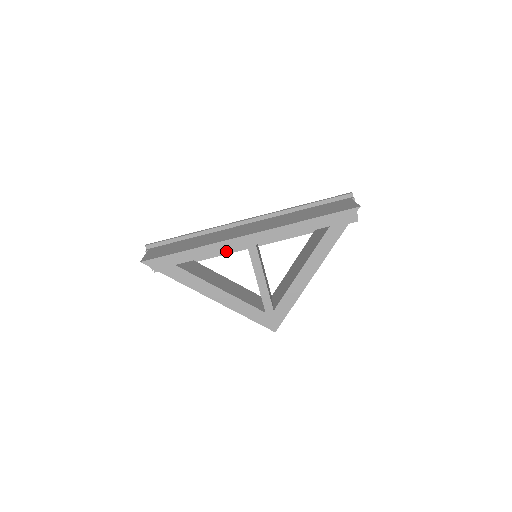
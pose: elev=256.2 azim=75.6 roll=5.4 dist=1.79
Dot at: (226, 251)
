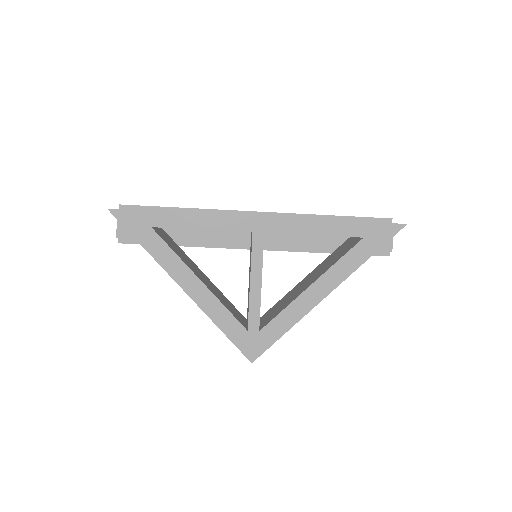
Dot at: (224, 229)
